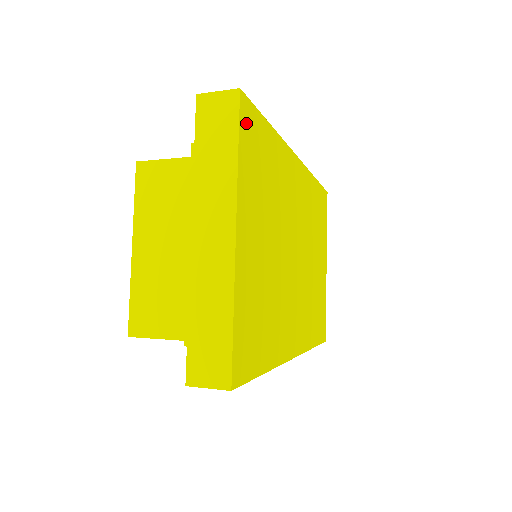
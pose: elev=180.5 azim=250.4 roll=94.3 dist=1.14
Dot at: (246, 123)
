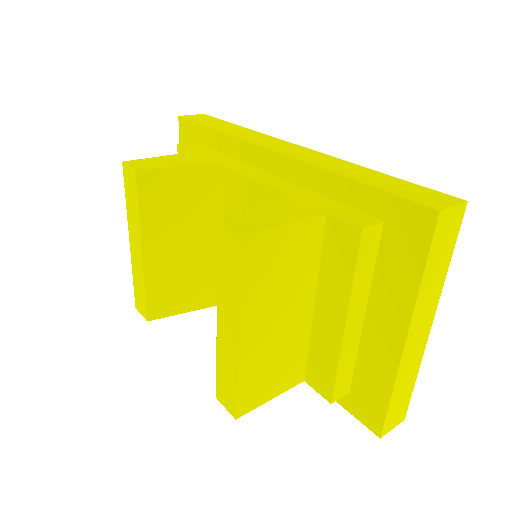
Dot at: occluded
